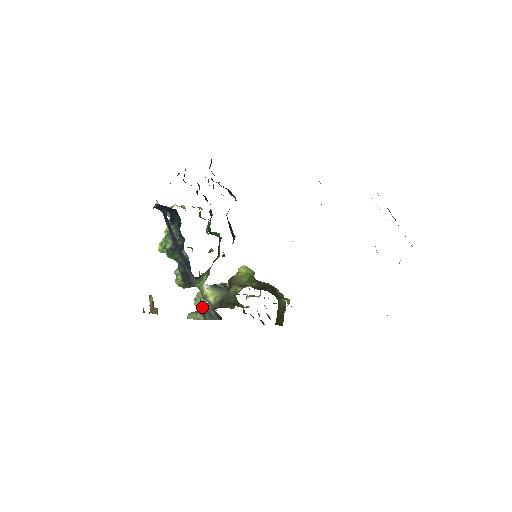
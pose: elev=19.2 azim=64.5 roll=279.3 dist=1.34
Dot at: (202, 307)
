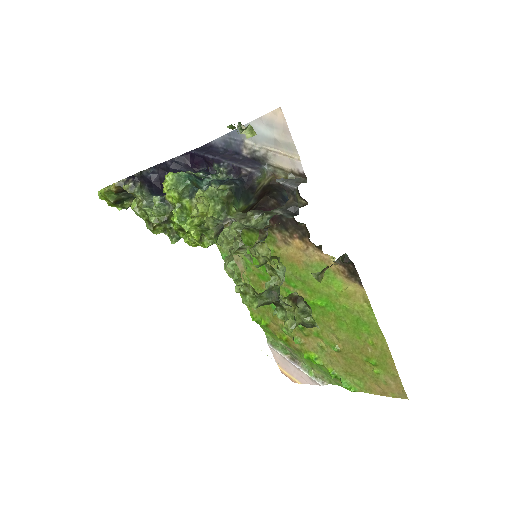
Dot at: (248, 226)
